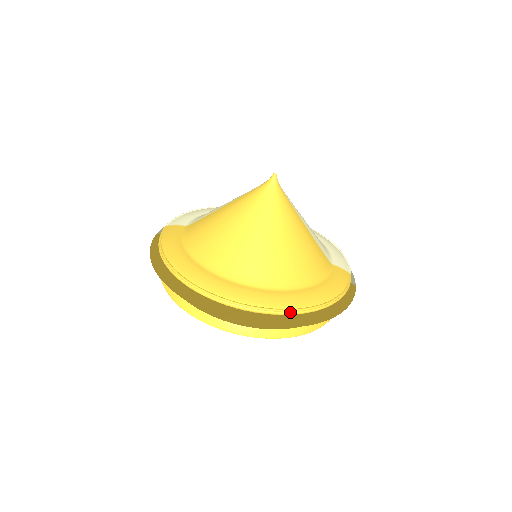
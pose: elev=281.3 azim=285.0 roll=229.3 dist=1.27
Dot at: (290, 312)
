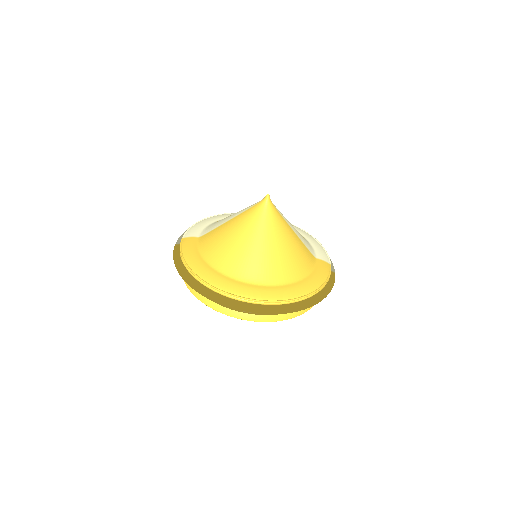
Dot at: (289, 302)
